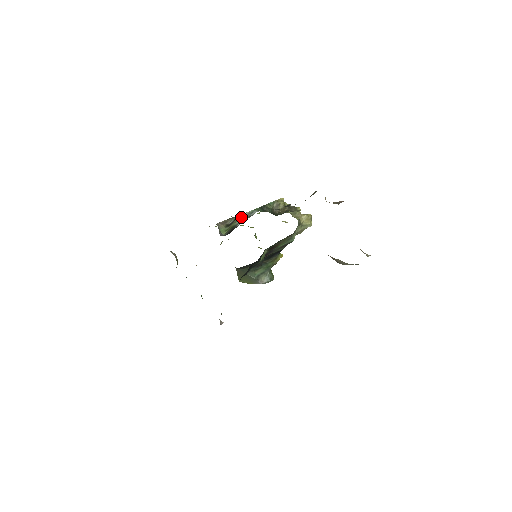
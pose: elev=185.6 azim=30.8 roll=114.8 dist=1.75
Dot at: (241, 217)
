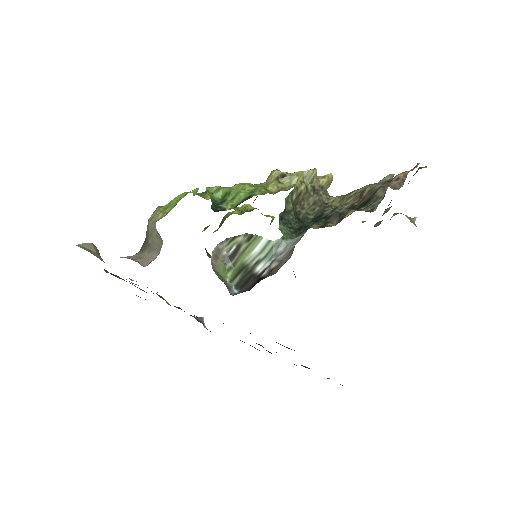
Dot at: (252, 246)
